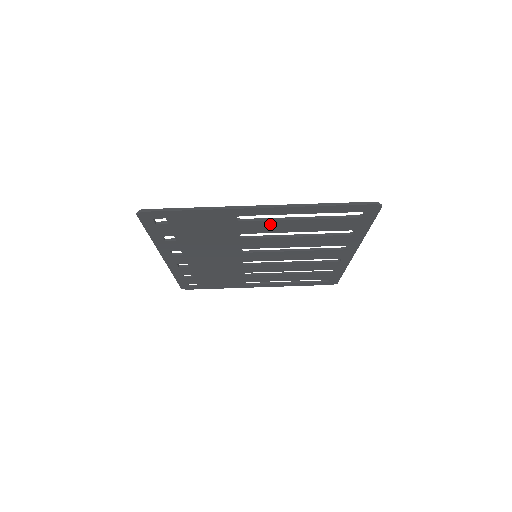
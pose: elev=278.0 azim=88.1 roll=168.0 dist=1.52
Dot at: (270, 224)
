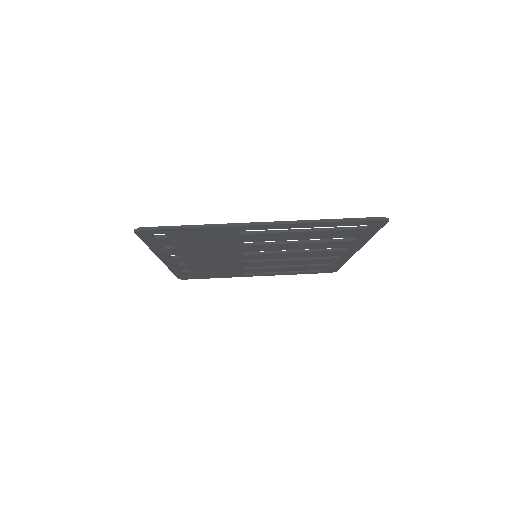
Dot at: (272, 235)
